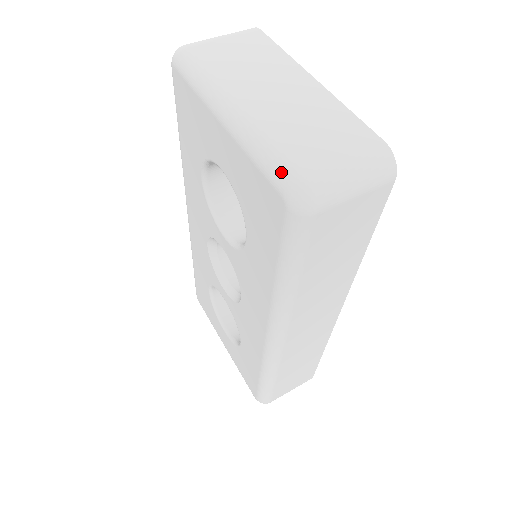
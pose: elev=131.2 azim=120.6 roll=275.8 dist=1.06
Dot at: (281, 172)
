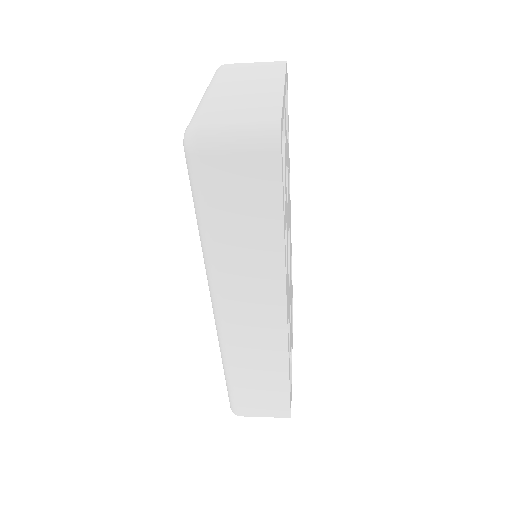
Dot at: (191, 121)
